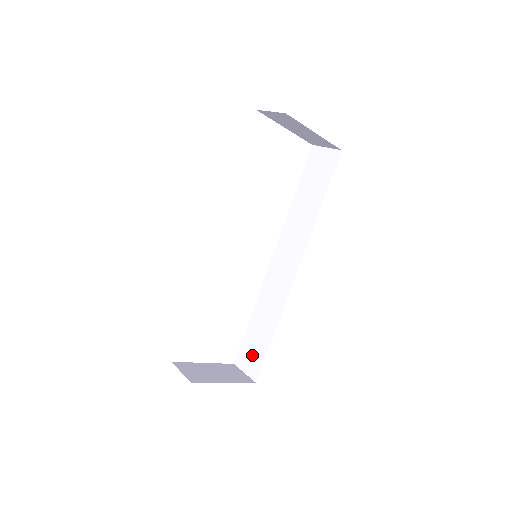
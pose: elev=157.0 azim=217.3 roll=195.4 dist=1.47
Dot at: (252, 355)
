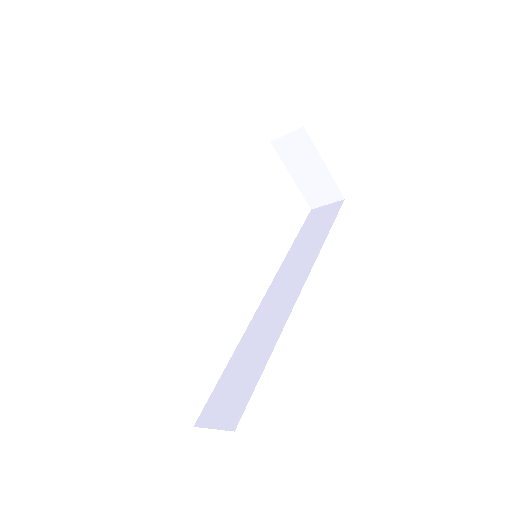
Dot at: (229, 400)
